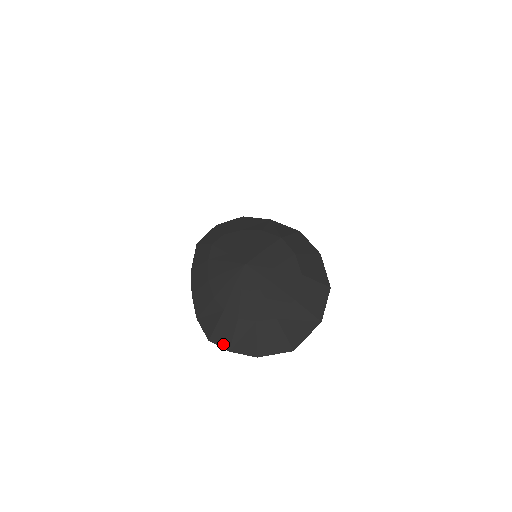
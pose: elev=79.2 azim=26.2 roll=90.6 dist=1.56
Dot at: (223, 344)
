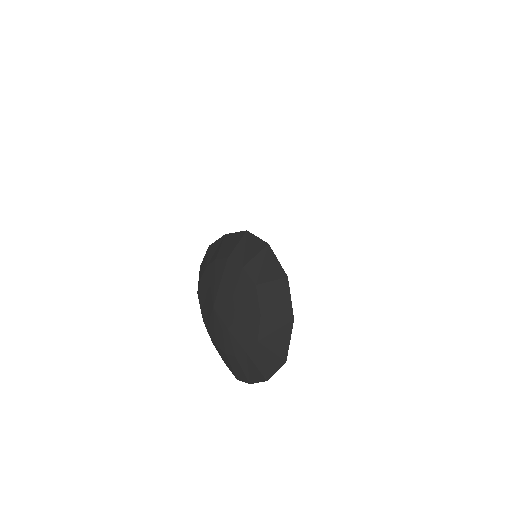
Dot at: (244, 380)
